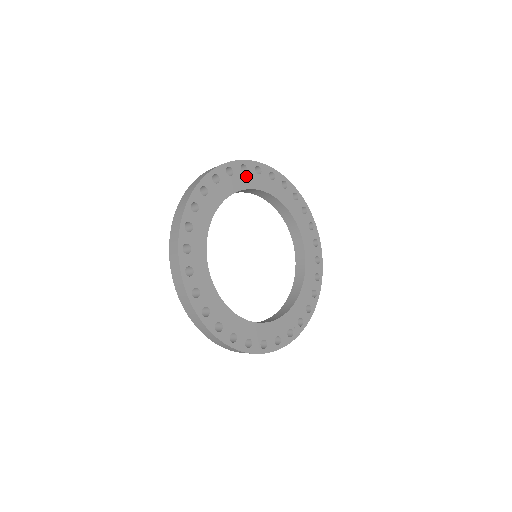
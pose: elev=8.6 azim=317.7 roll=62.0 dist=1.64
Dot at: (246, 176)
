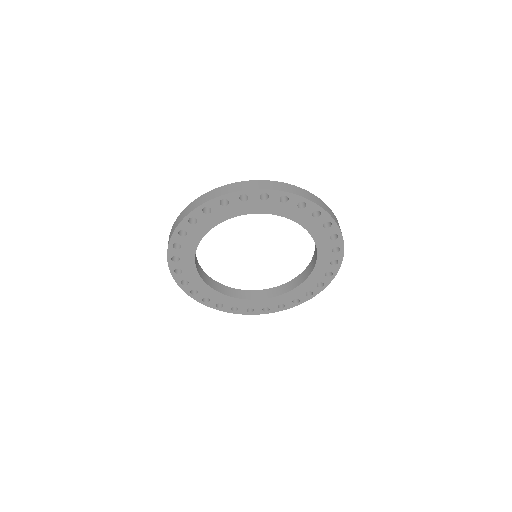
Dot at: (265, 203)
